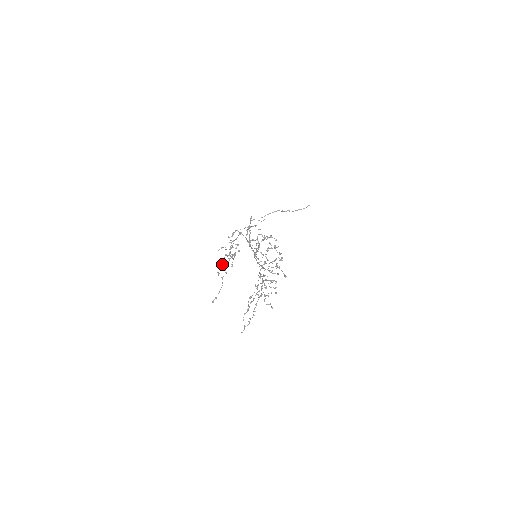
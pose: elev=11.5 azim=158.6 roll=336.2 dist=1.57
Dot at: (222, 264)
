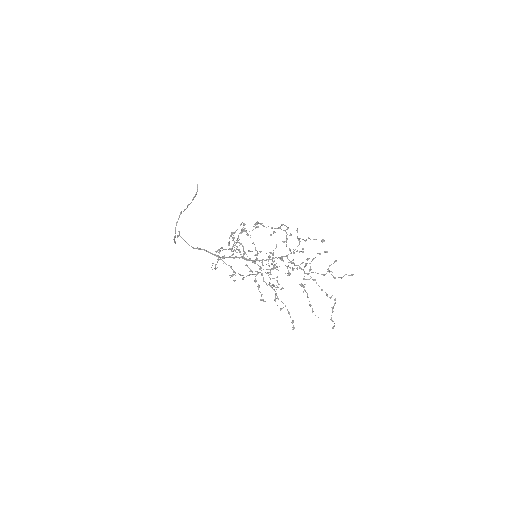
Dot at: occluded
